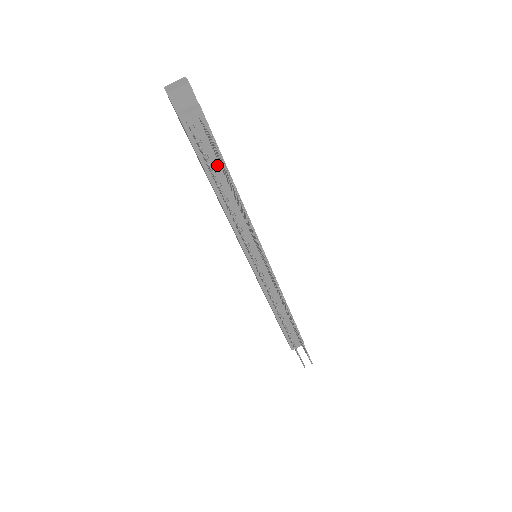
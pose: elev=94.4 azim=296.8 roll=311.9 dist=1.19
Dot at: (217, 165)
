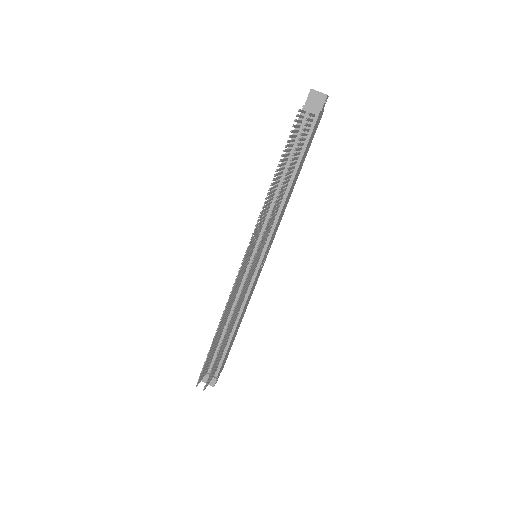
Dot at: occluded
